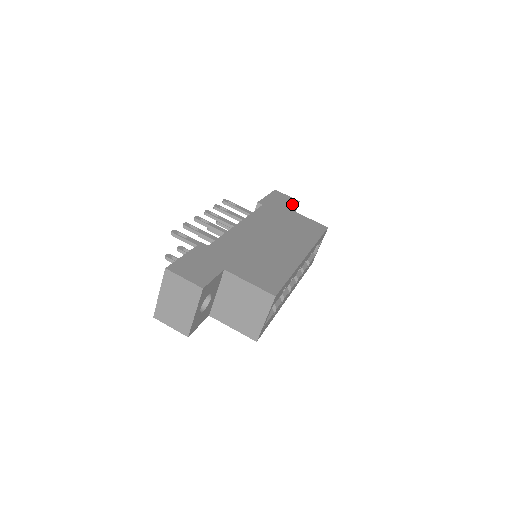
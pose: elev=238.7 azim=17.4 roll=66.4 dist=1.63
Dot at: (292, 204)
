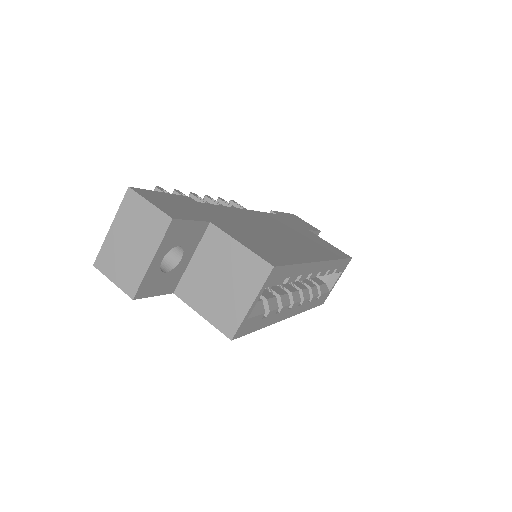
Dot at: (311, 228)
